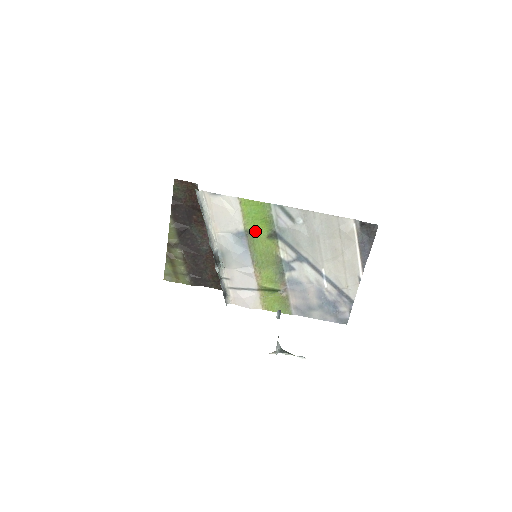
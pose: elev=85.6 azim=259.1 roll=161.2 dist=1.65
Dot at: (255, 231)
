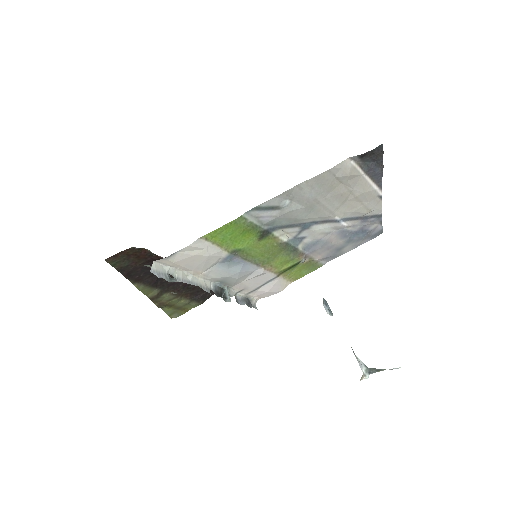
Dot at: (242, 245)
